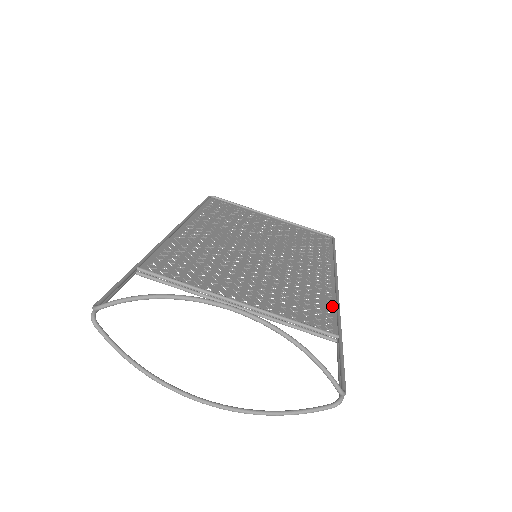
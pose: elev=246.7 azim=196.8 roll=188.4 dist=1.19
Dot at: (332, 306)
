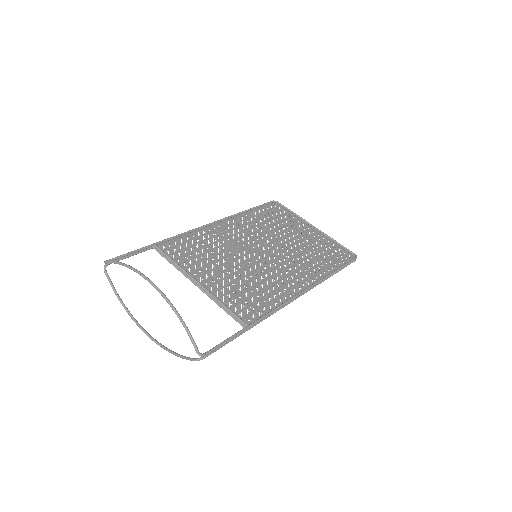
Dot at: (274, 306)
